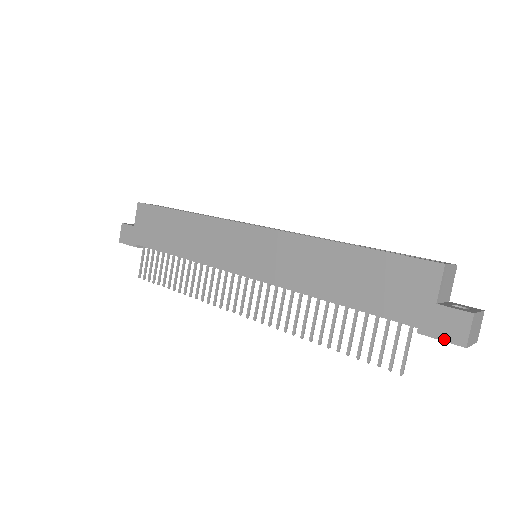
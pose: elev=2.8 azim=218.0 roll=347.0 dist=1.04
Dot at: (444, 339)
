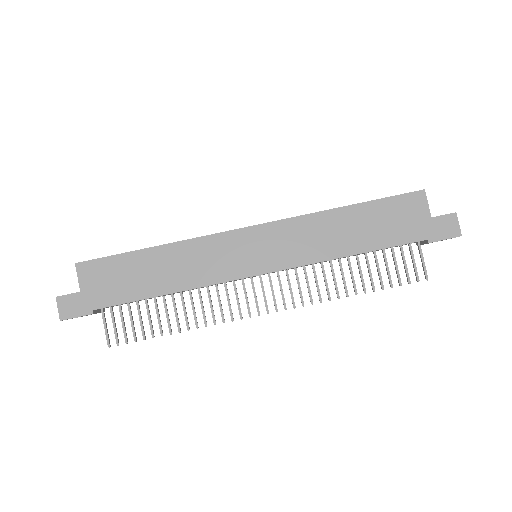
Dot at: (447, 238)
